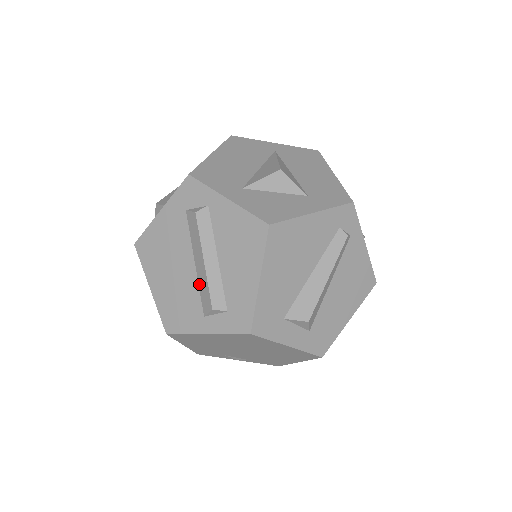
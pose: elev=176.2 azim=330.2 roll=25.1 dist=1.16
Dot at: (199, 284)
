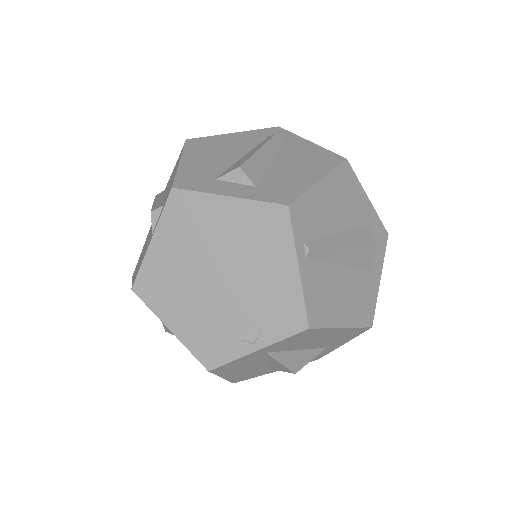
Dot at: occluded
